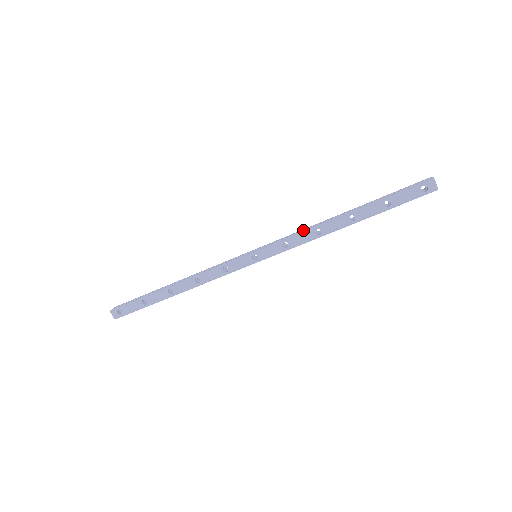
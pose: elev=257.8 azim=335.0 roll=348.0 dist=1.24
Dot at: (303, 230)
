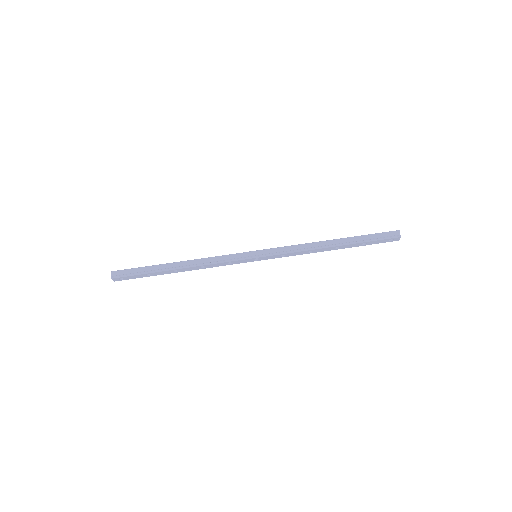
Dot at: (299, 247)
